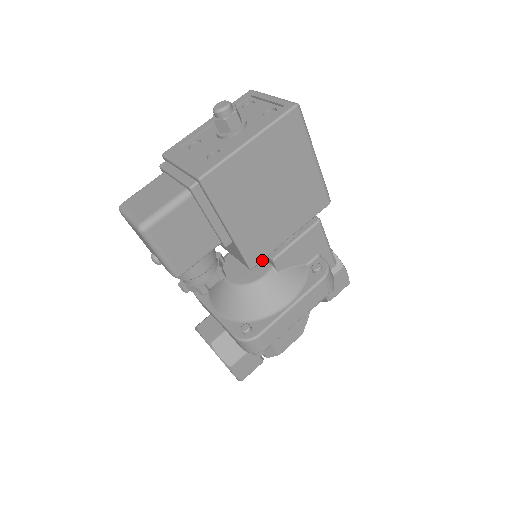
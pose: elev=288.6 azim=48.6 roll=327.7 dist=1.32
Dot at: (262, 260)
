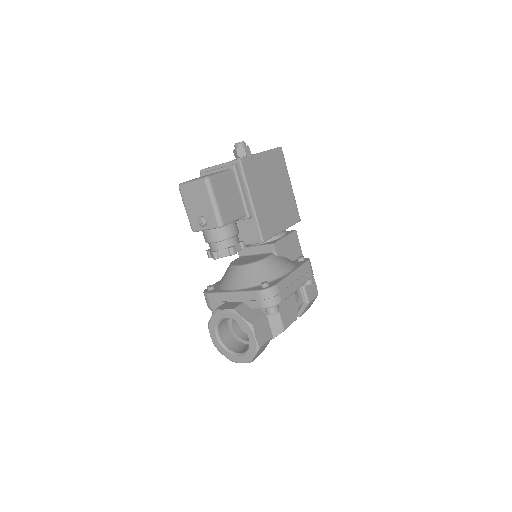
Dot at: occluded
